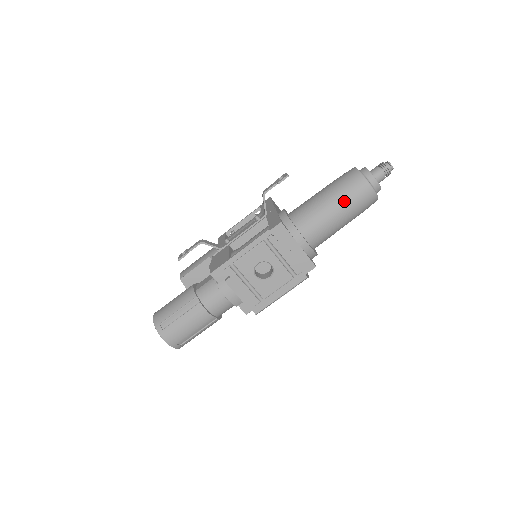
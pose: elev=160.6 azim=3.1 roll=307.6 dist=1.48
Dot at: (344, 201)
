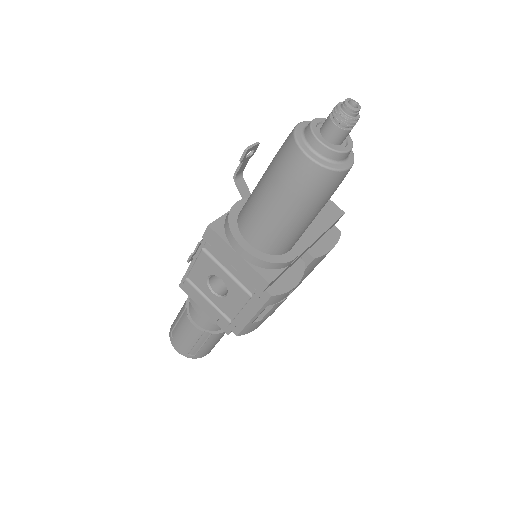
Dot at: (277, 185)
